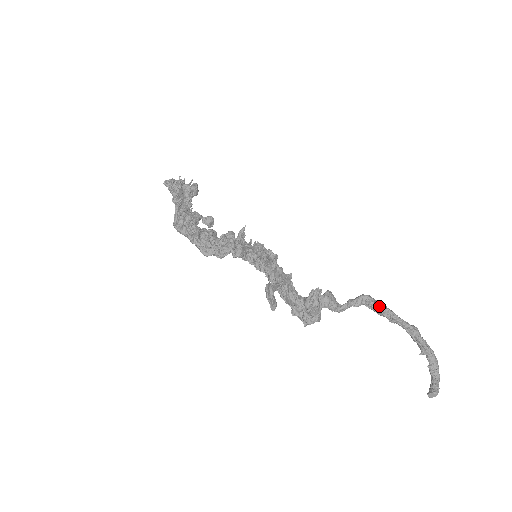
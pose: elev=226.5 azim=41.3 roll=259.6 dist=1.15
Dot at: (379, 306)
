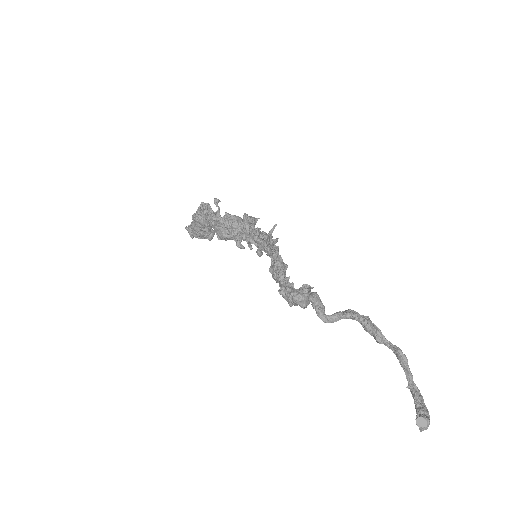
Dot at: (367, 319)
